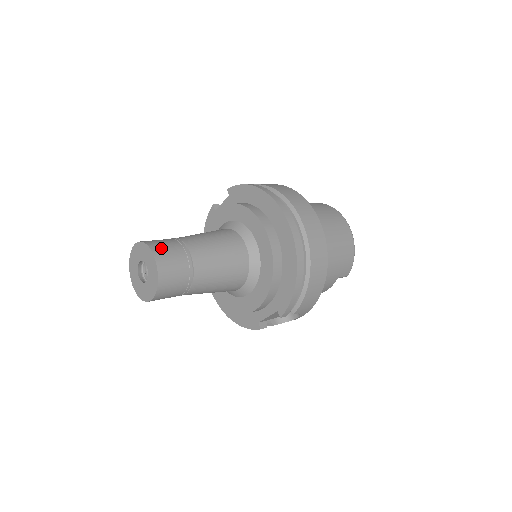
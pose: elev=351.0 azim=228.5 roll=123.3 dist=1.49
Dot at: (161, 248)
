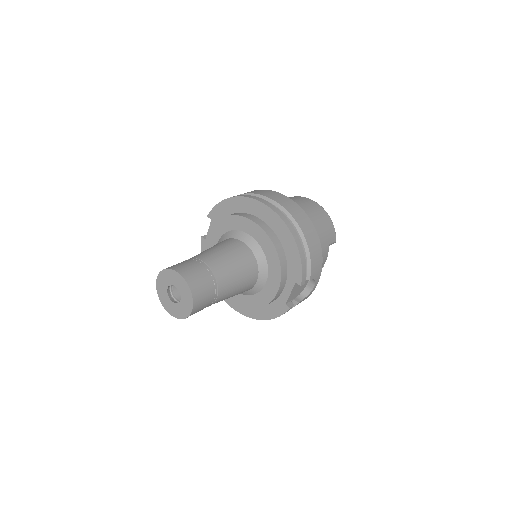
Dot at: (180, 266)
